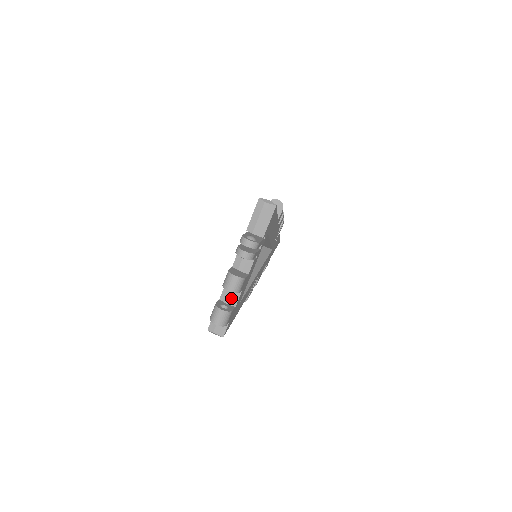
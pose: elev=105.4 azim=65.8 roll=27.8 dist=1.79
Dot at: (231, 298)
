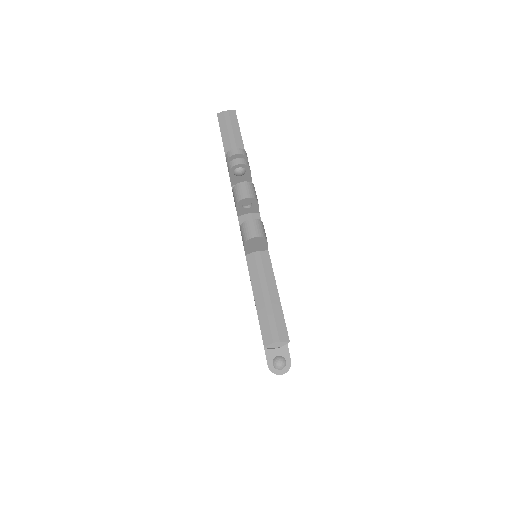
Dot at: occluded
